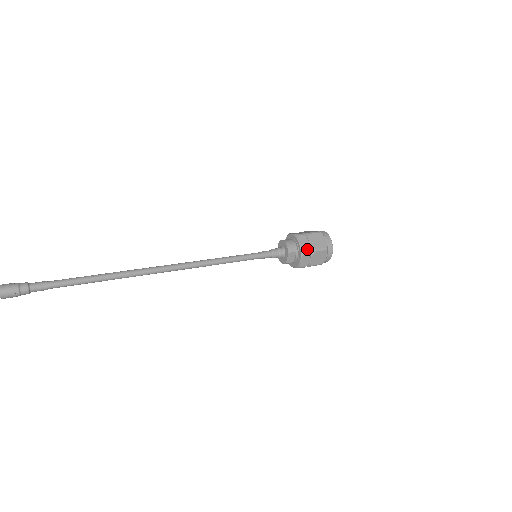
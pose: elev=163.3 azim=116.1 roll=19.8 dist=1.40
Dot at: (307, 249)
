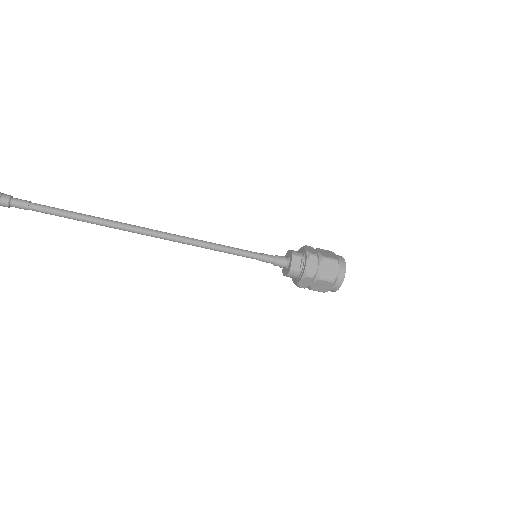
Dot at: (314, 253)
